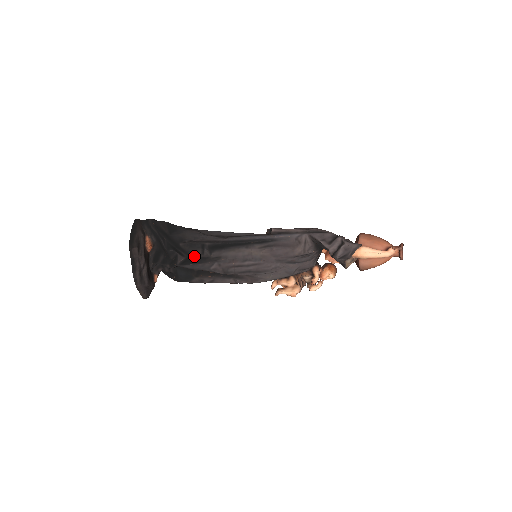
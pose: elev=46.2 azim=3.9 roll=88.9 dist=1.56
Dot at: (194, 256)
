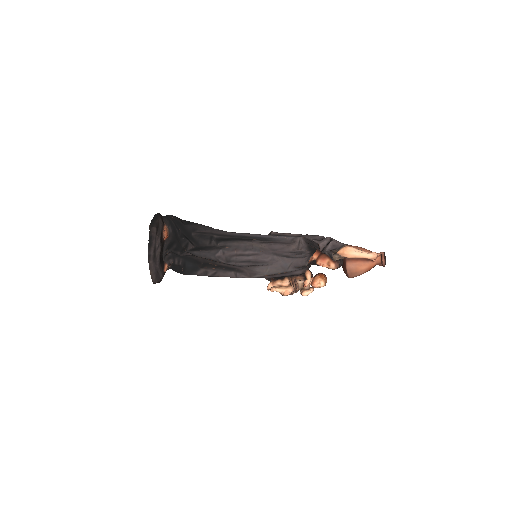
Dot at: (203, 245)
